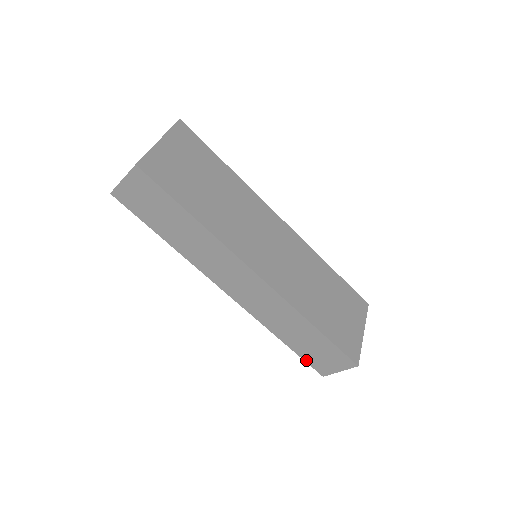
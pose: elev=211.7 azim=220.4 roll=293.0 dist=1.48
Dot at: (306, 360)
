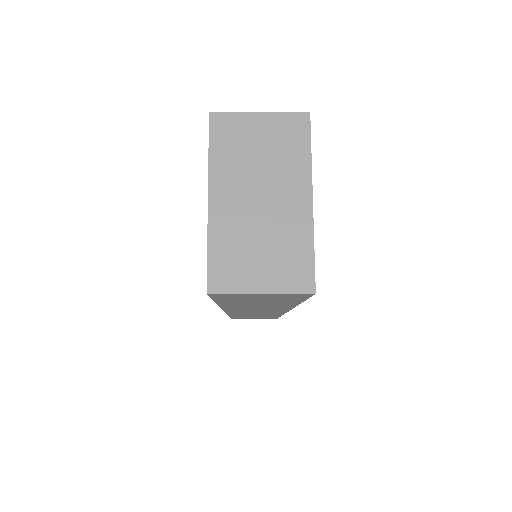
Dot at: (233, 318)
